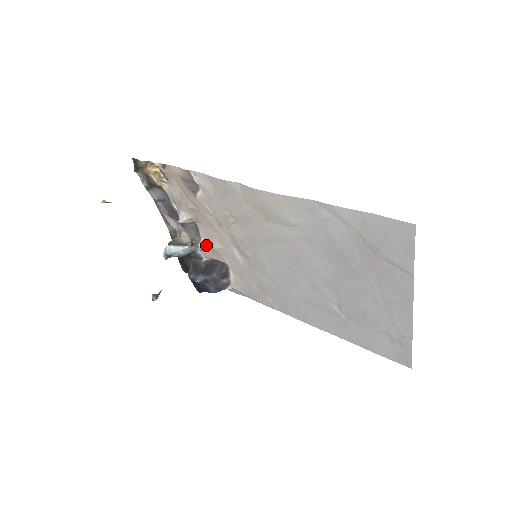
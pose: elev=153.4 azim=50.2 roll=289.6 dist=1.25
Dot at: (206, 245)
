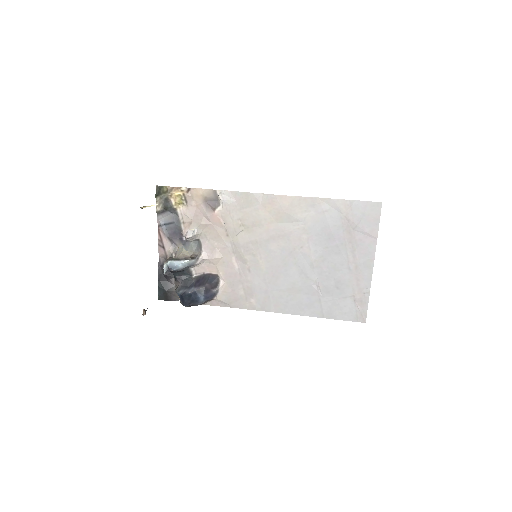
Dot at: (206, 257)
